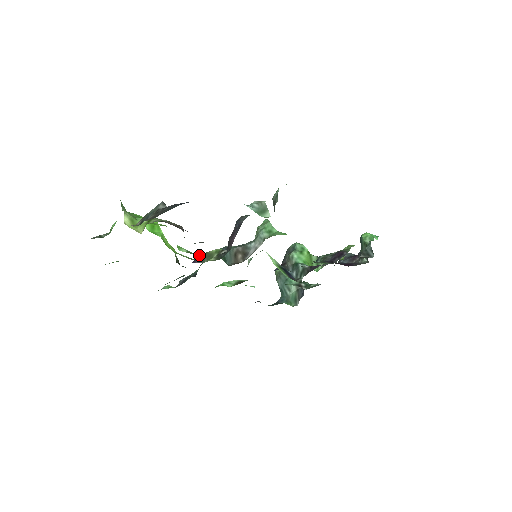
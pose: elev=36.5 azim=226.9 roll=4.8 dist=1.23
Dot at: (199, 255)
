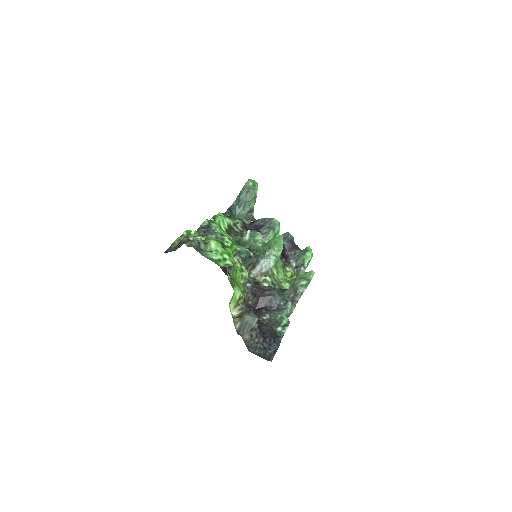
Dot at: occluded
